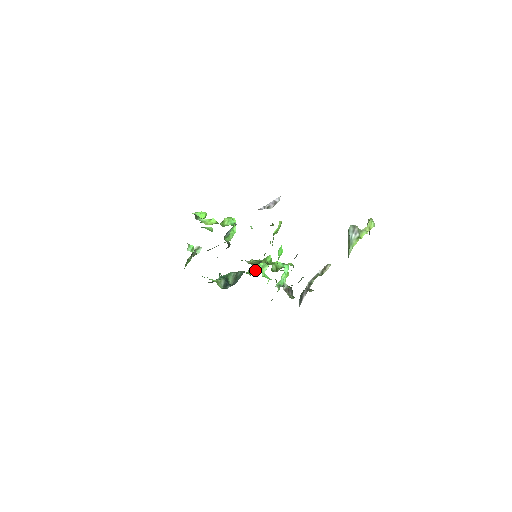
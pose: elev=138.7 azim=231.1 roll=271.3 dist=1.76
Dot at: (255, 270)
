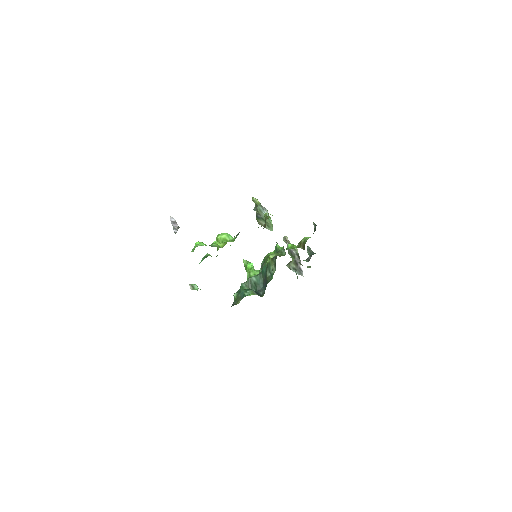
Dot at: (255, 271)
